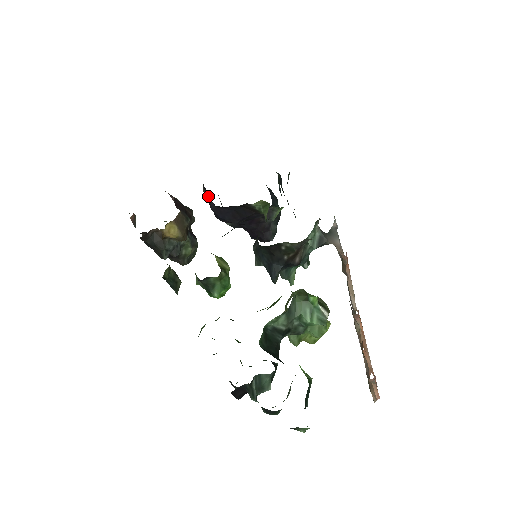
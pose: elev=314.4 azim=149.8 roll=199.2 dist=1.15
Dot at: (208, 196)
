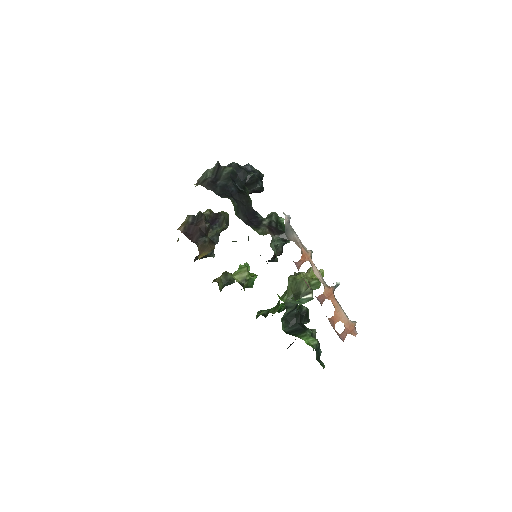
Dot at: occluded
